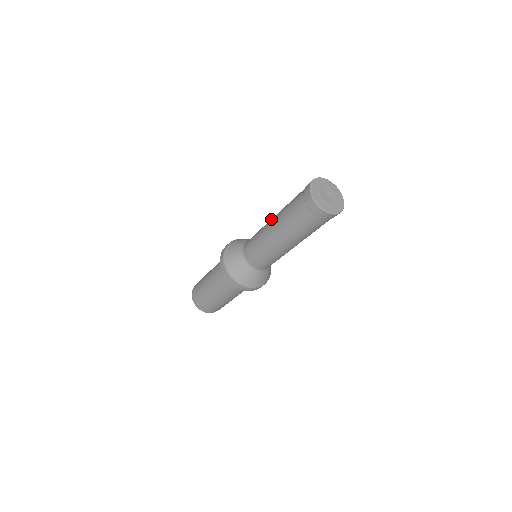
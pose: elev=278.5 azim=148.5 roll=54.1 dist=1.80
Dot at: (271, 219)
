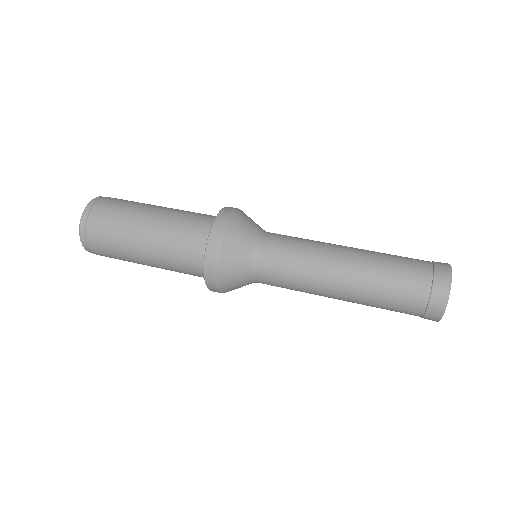
Dot at: occluded
